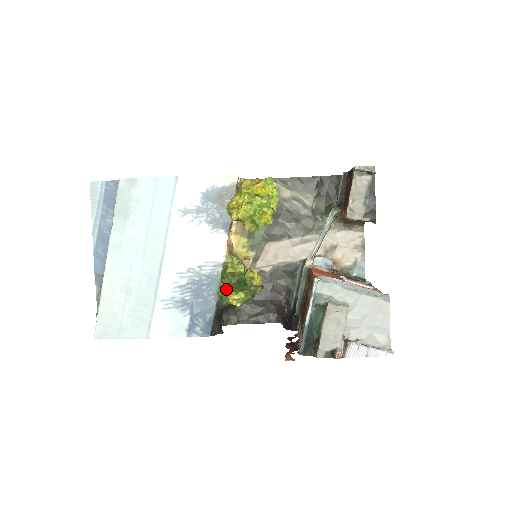
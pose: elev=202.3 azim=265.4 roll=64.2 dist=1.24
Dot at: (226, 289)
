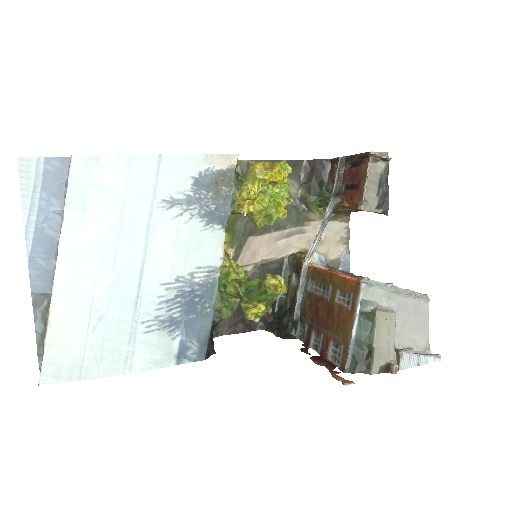
Dot at: (225, 299)
